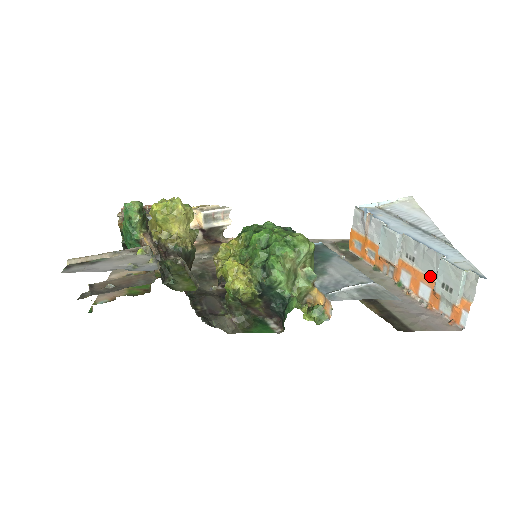
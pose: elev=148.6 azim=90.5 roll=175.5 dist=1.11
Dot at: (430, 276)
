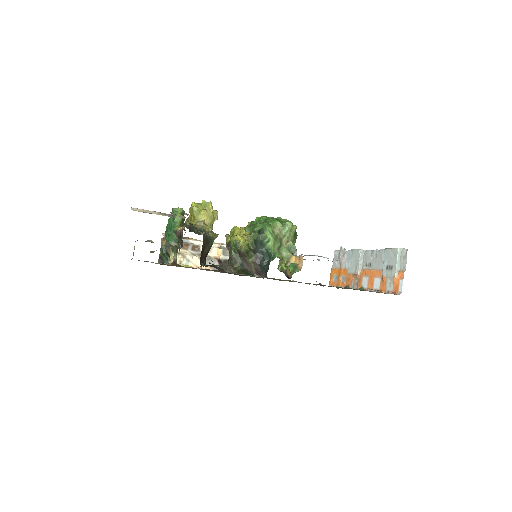
Dot at: (380, 269)
